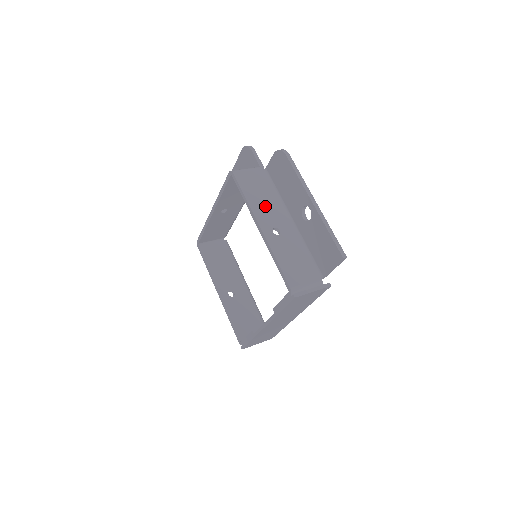
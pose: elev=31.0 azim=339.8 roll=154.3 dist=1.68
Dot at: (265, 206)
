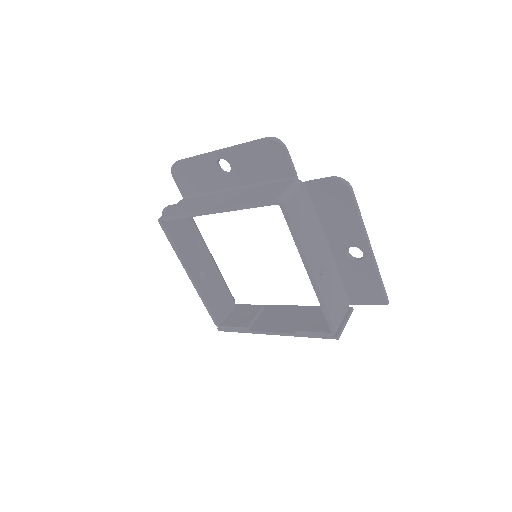
Dot at: (311, 241)
